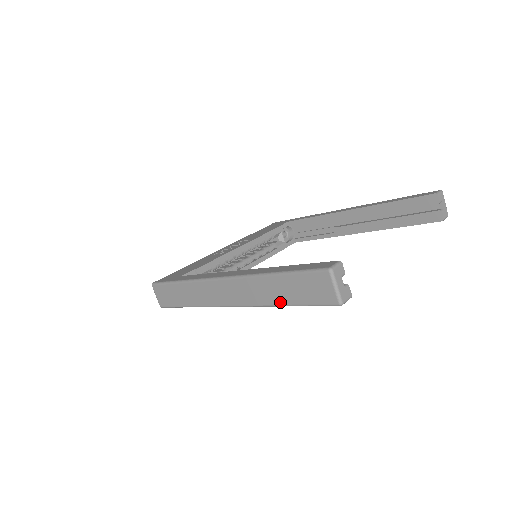
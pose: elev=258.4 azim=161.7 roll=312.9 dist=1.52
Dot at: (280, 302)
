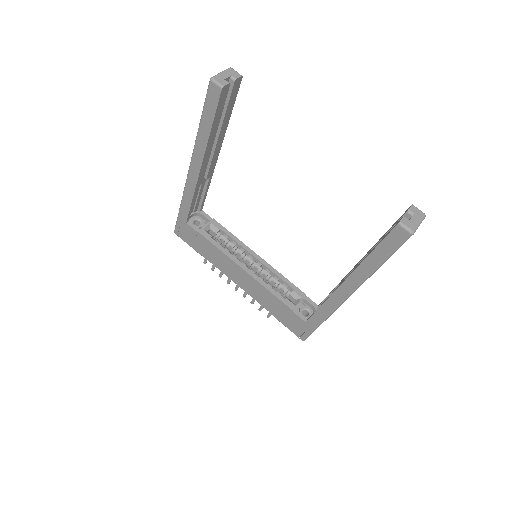
Dot at: occluded
